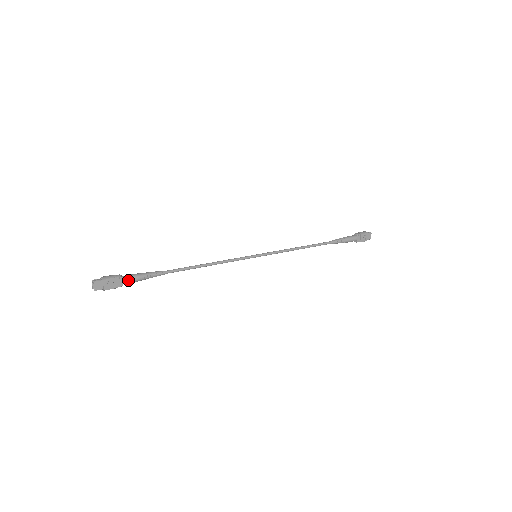
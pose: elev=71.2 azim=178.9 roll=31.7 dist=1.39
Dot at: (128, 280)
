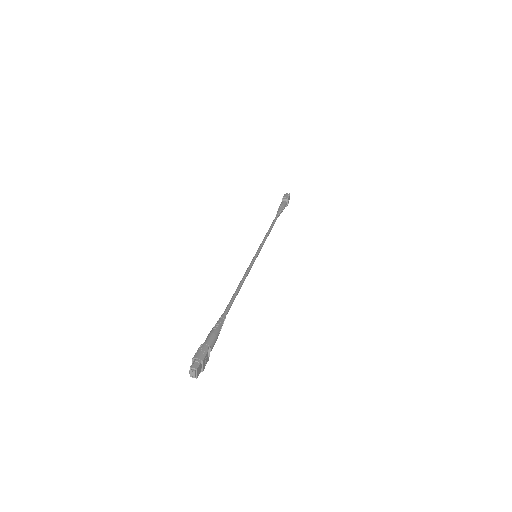
Dot at: (213, 345)
